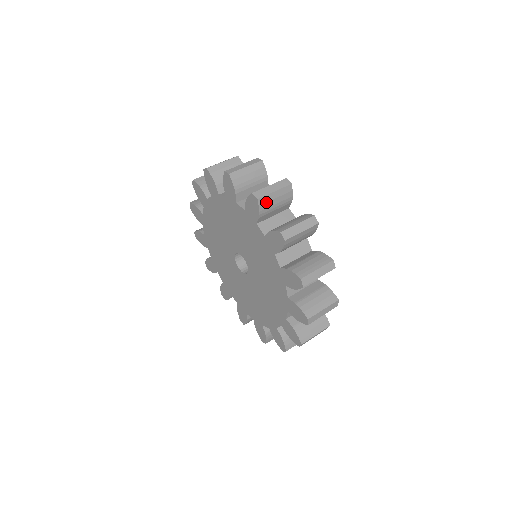
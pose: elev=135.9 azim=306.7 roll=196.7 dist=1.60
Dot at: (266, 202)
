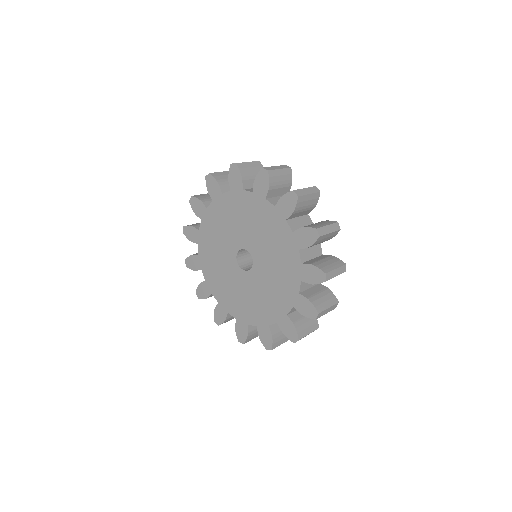
Dot at: (218, 176)
